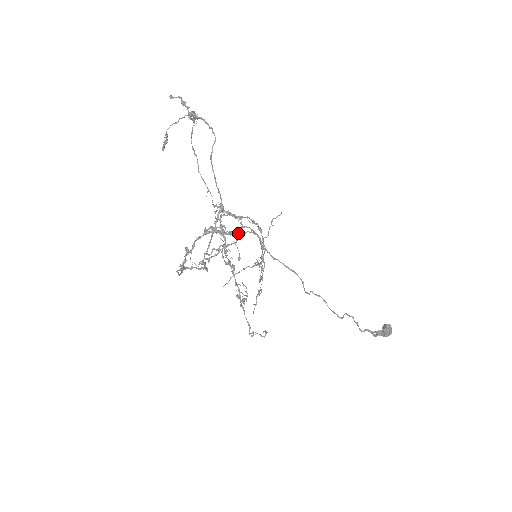
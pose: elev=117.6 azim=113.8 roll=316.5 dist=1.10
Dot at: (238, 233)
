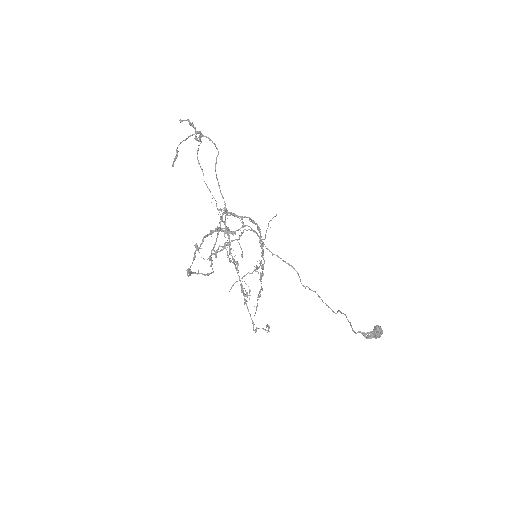
Dot at: occluded
